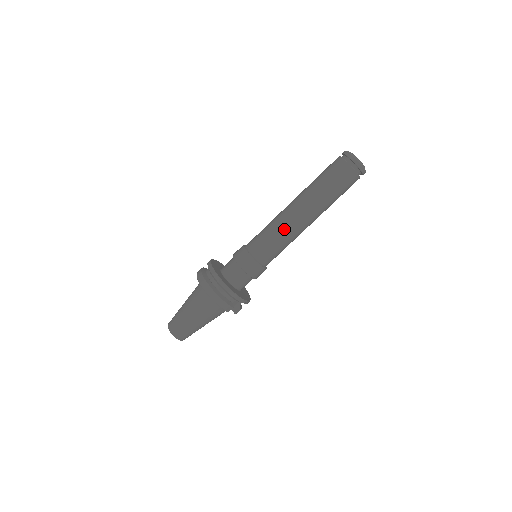
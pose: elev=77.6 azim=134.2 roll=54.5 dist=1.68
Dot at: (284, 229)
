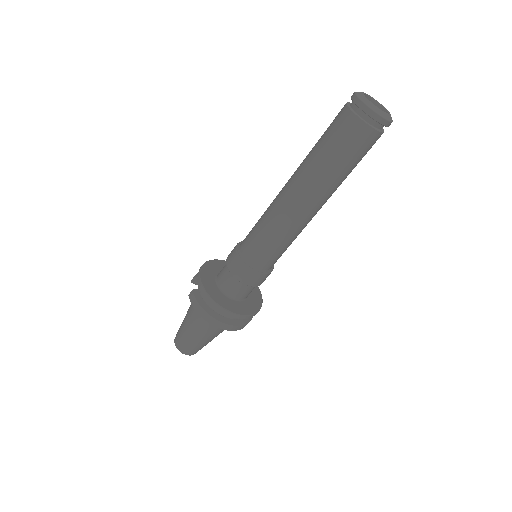
Dot at: (295, 232)
